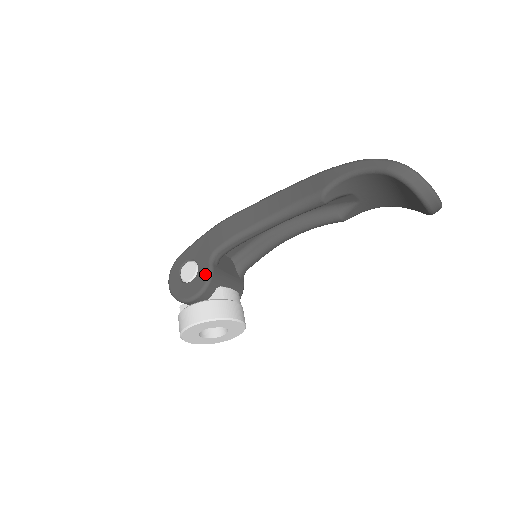
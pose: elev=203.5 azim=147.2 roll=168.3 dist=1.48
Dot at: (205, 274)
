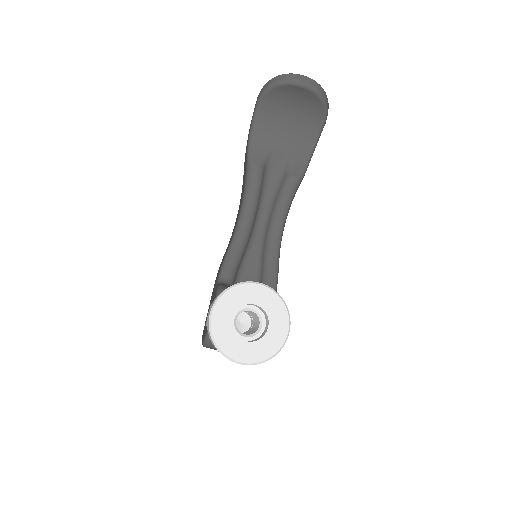
Dot at: (215, 292)
